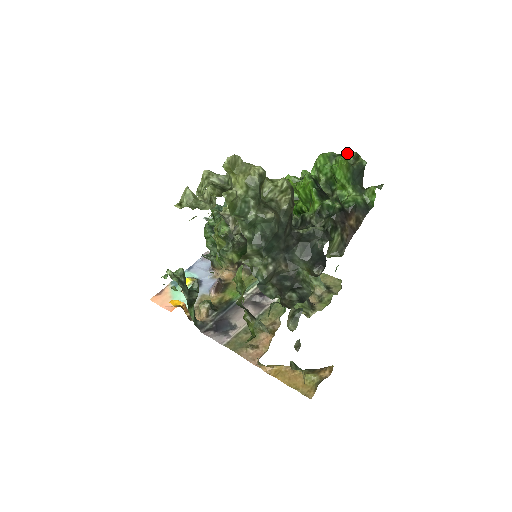
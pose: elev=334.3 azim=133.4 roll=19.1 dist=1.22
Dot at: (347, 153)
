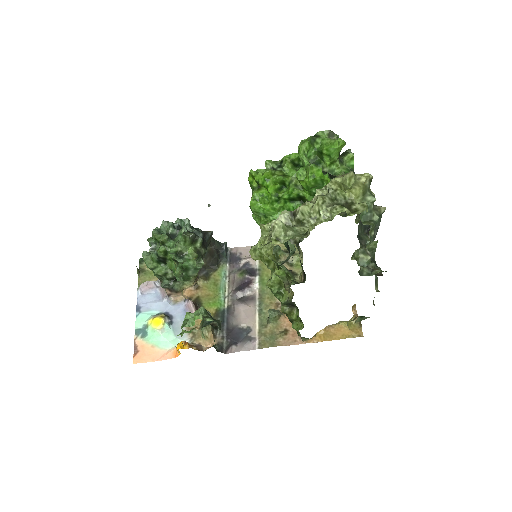
Dot at: (321, 133)
